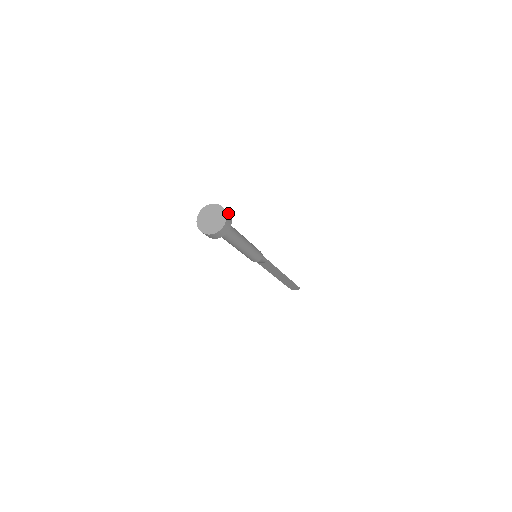
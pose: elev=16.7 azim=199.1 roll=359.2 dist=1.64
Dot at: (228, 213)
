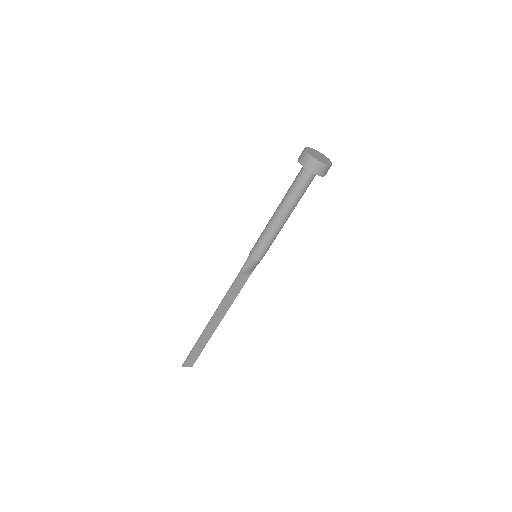
Dot at: occluded
